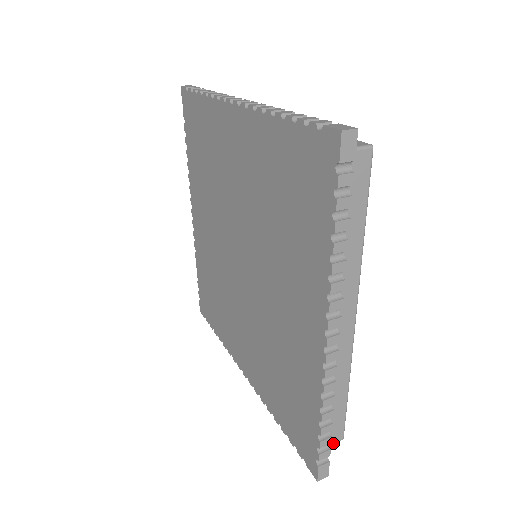
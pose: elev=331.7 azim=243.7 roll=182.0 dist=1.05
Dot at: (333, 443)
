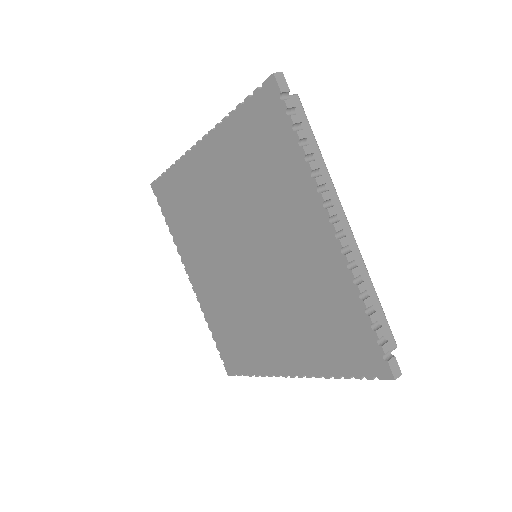
Dot at: (390, 350)
